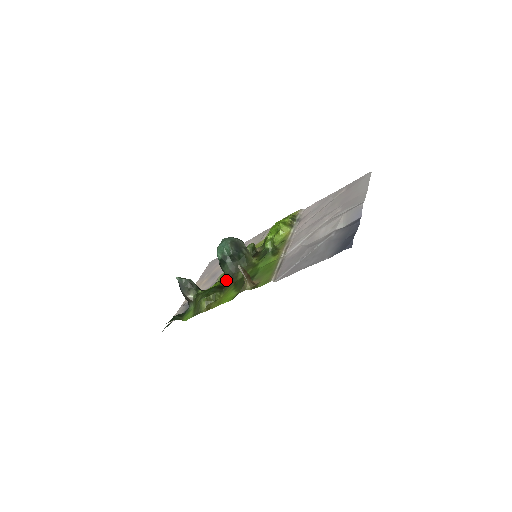
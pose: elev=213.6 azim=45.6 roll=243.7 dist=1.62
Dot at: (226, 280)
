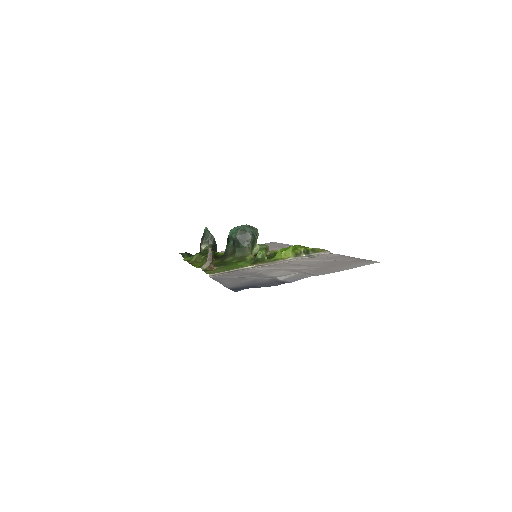
Dot at: (223, 255)
